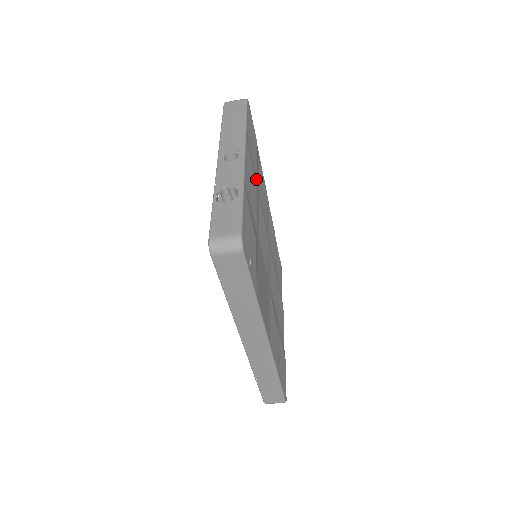
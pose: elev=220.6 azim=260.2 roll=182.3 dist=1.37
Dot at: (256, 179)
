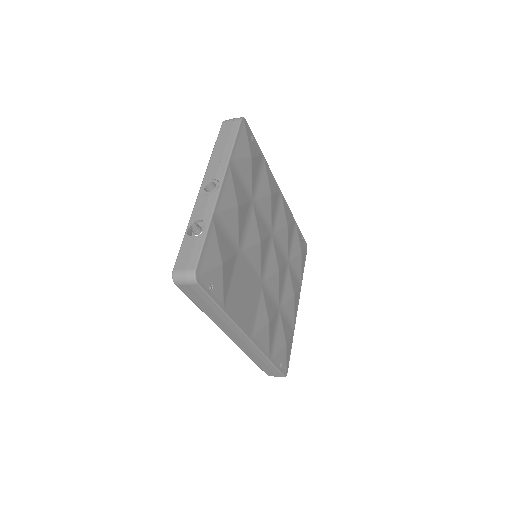
Dot at: (249, 192)
